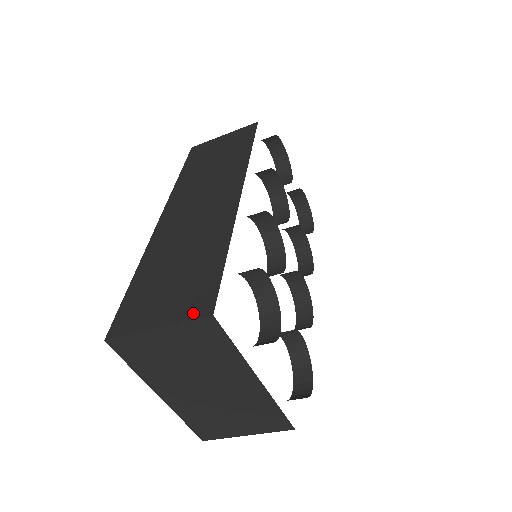
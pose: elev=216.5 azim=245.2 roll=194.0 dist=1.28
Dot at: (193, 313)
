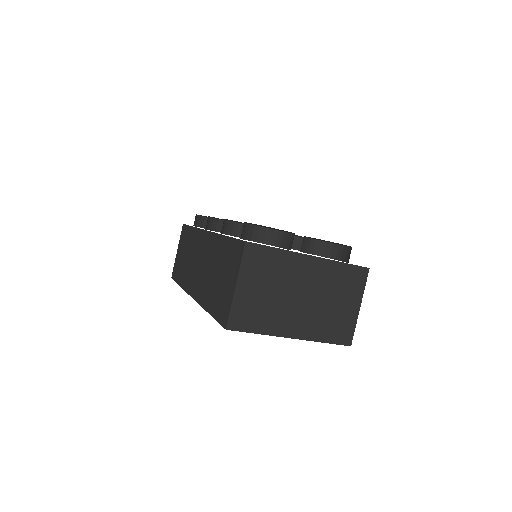
Dot at: (240, 257)
